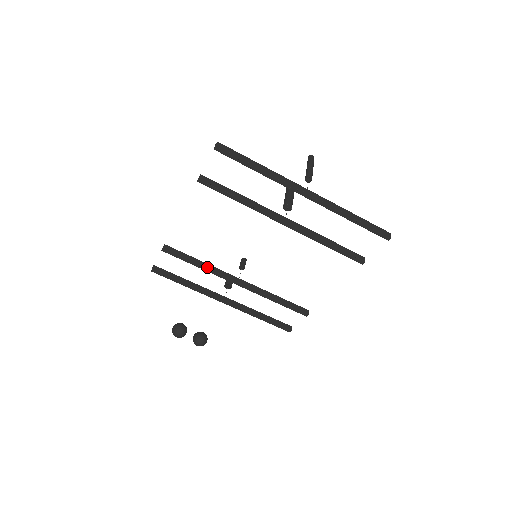
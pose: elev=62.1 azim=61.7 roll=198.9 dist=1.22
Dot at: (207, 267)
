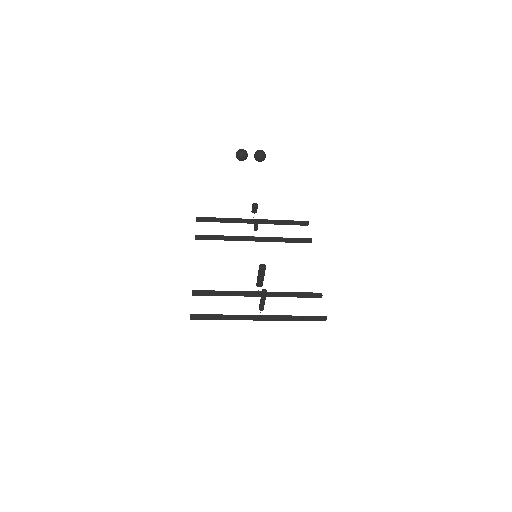
Dot at: (229, 240)
